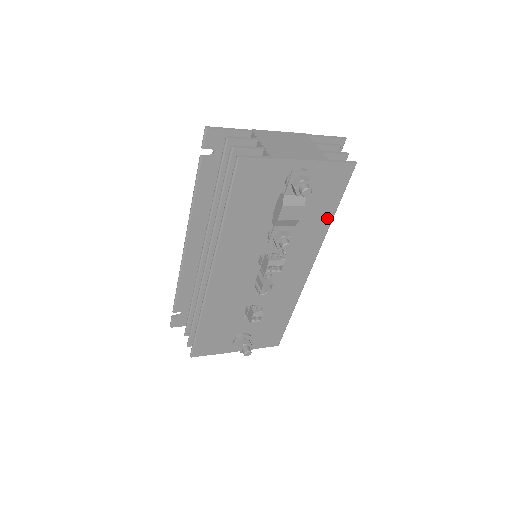
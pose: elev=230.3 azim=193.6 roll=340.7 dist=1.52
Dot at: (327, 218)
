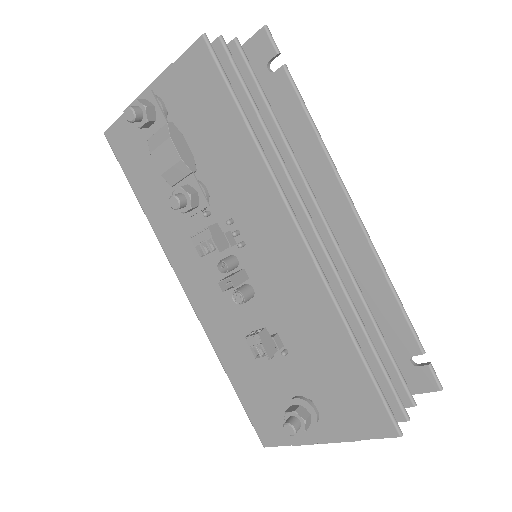
Dot at: (243, 138)
